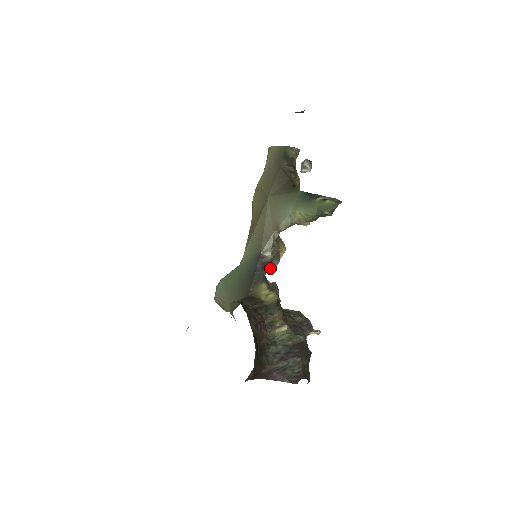
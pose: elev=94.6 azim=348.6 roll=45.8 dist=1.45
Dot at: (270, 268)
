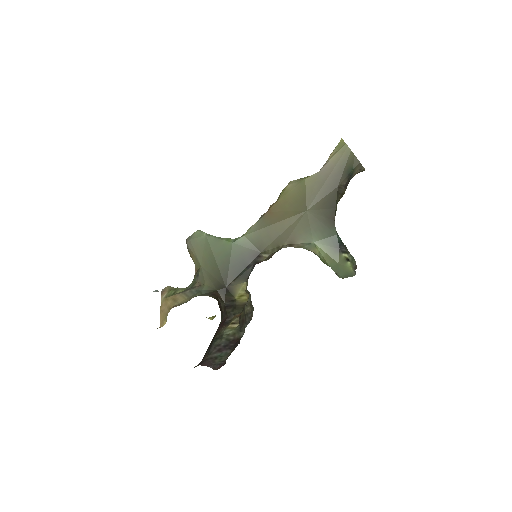
Dot at: occluded
